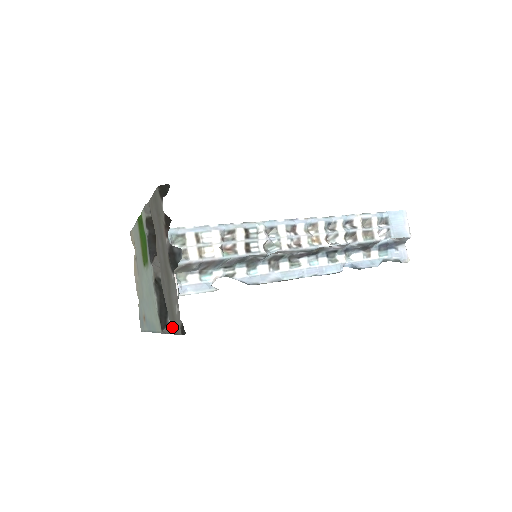
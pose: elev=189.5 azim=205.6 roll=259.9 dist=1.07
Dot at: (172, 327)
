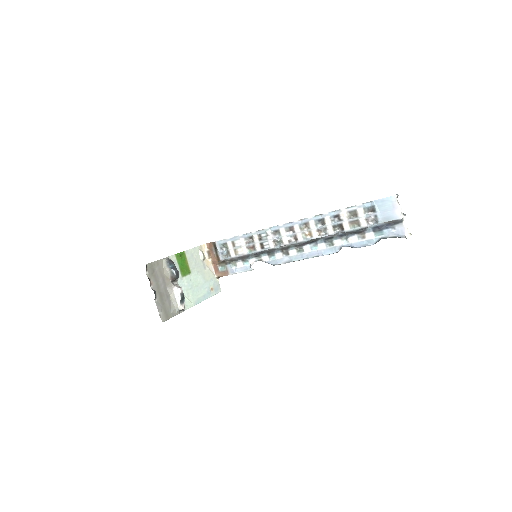
Dot at: (170, 315)
